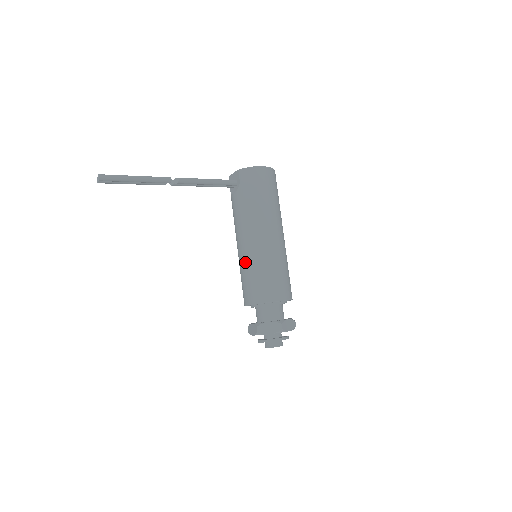
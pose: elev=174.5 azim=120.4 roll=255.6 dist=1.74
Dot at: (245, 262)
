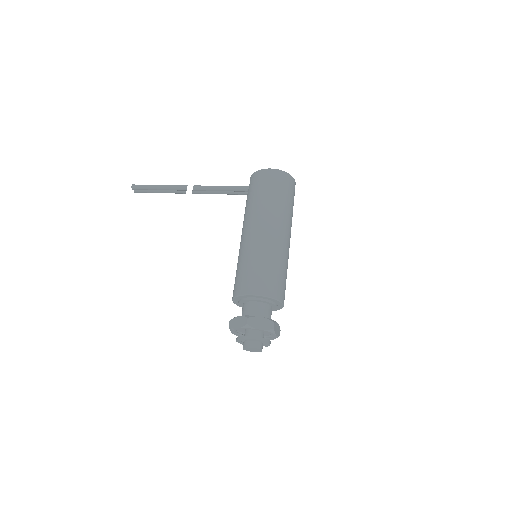
Dot at: occluded
